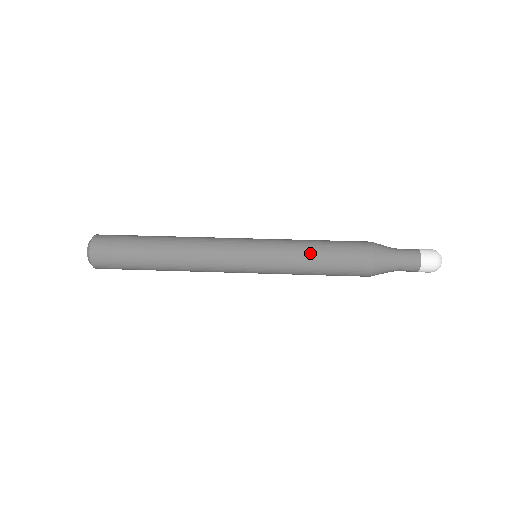
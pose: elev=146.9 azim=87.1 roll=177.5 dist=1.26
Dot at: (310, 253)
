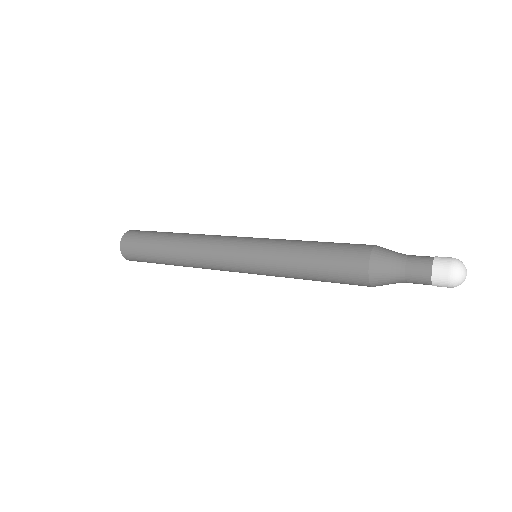
Dot at: (299, 260)
